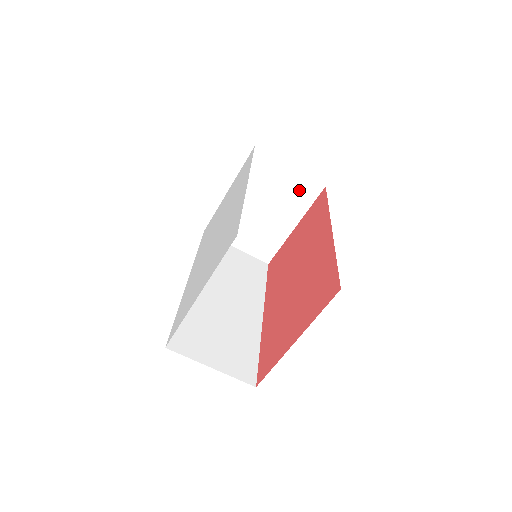
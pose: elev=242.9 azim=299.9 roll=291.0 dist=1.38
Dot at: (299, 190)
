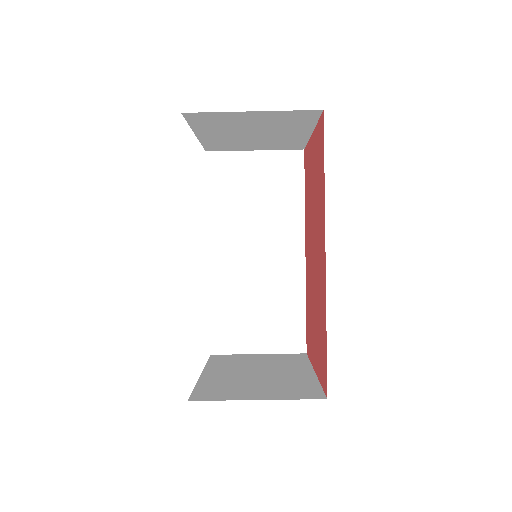
Dot at: (286, 118)
